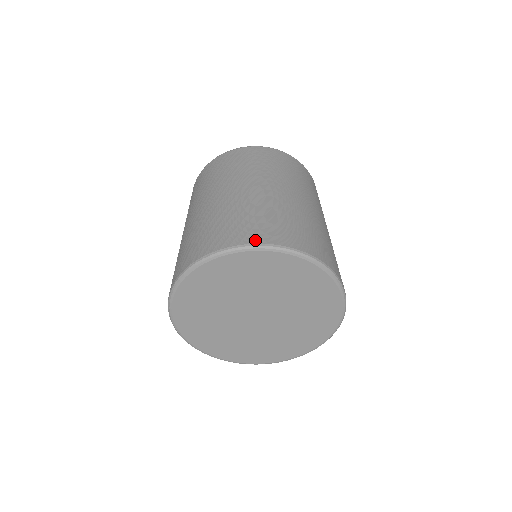
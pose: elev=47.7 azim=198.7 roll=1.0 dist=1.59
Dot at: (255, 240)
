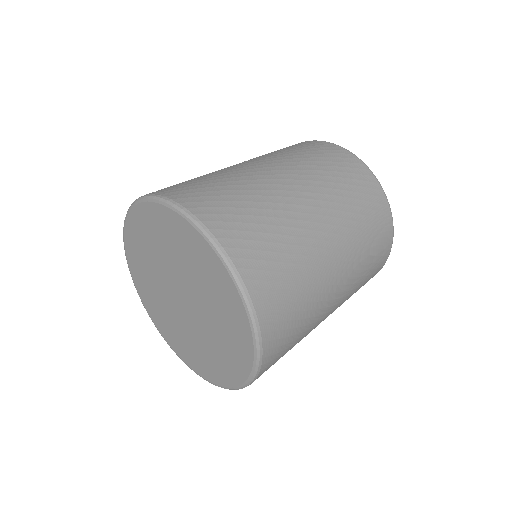
Dot at: (197, 211)
